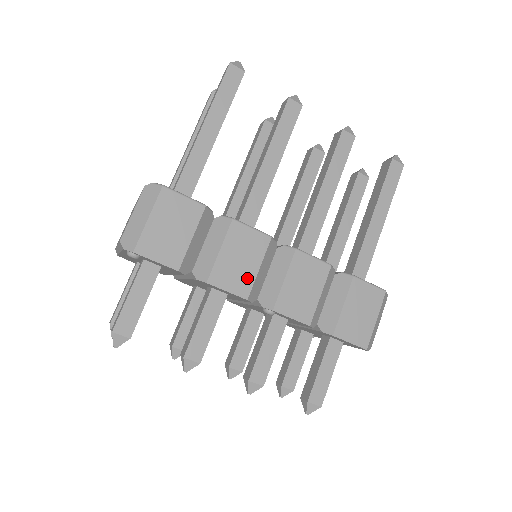
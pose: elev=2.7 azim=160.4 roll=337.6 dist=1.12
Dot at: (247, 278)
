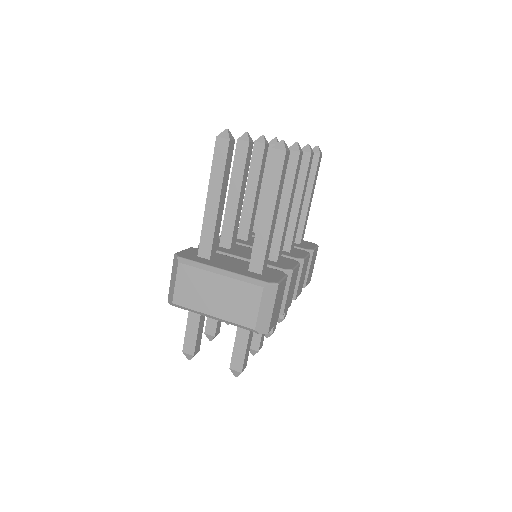
Dot at: (292, 295)
